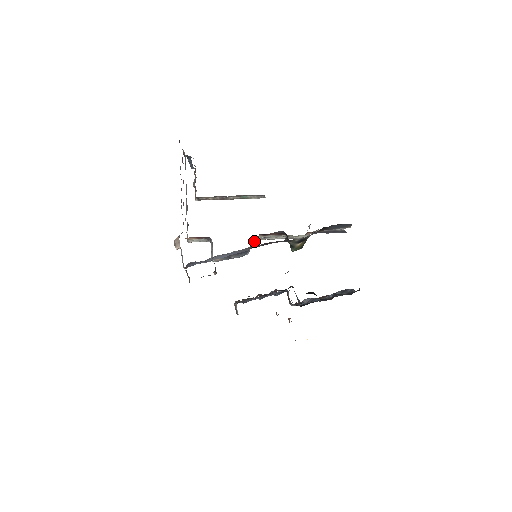
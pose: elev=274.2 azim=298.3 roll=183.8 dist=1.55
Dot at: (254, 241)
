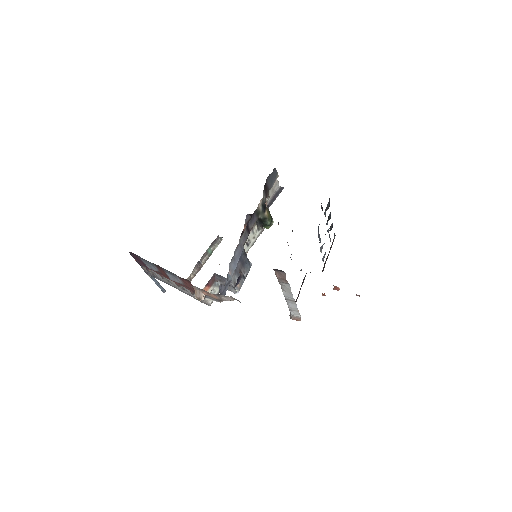
Dot at: occluded
